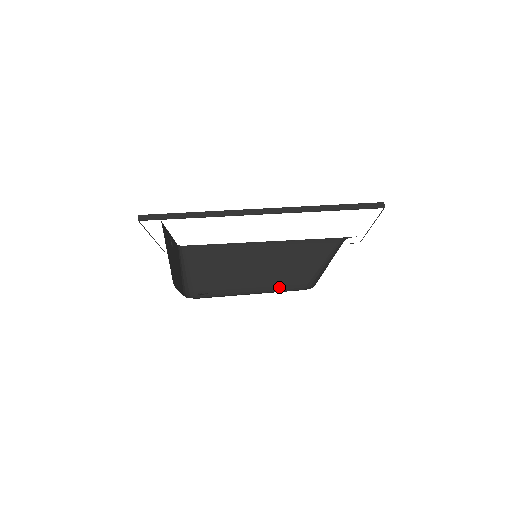
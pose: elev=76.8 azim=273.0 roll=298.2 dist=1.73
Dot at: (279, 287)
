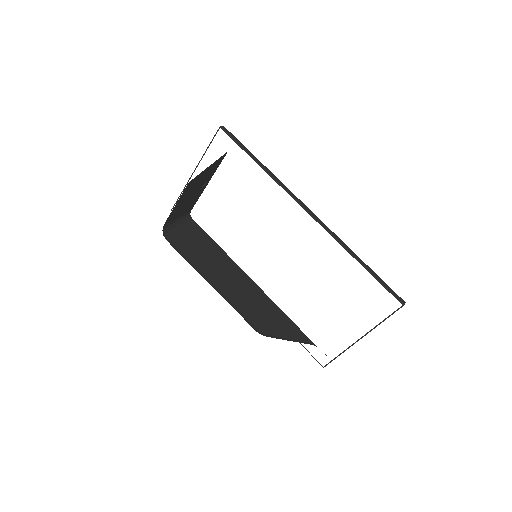
Dot at: (238, 309)
